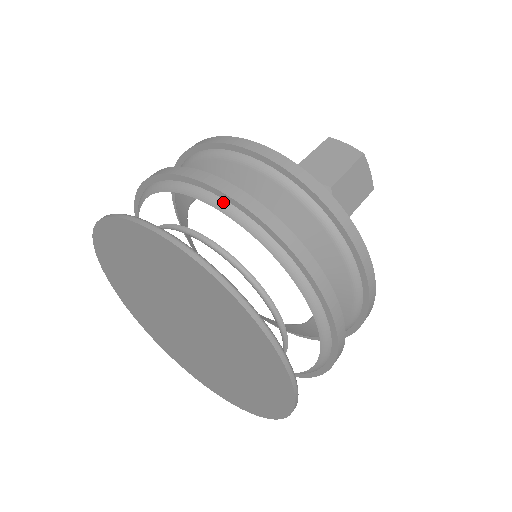
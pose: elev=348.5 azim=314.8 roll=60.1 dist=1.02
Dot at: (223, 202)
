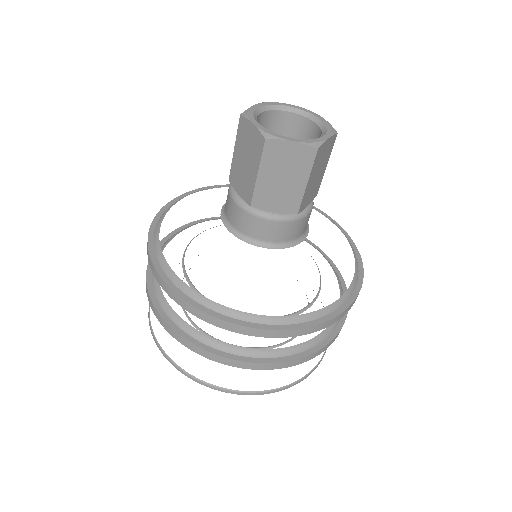
Dot at: occluded
